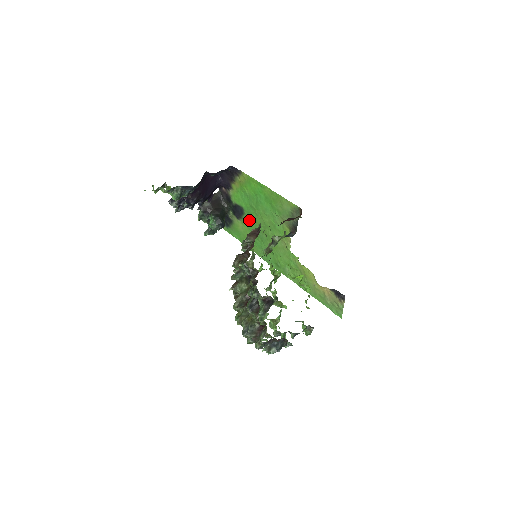
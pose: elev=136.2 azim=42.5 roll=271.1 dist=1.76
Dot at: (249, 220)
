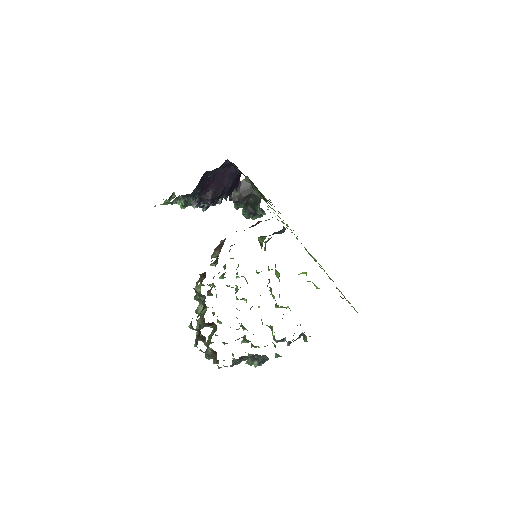
Dot at: occluded
